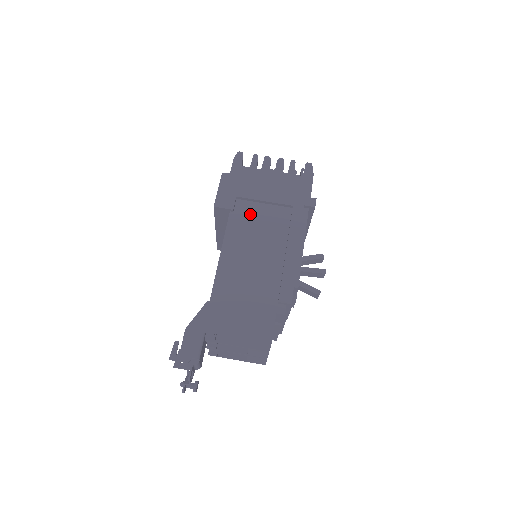
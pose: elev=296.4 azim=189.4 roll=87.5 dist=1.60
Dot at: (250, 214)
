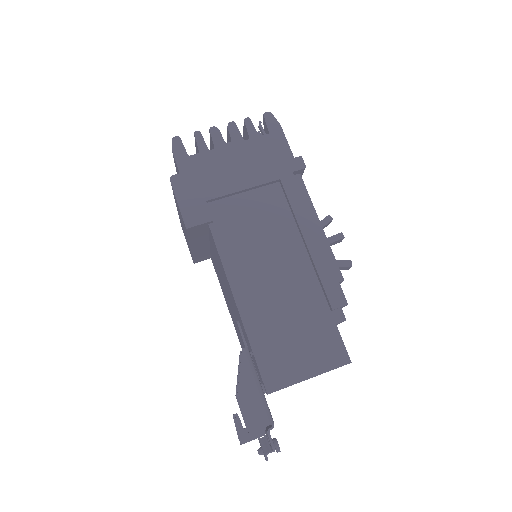
Dot at: (235, 215)
